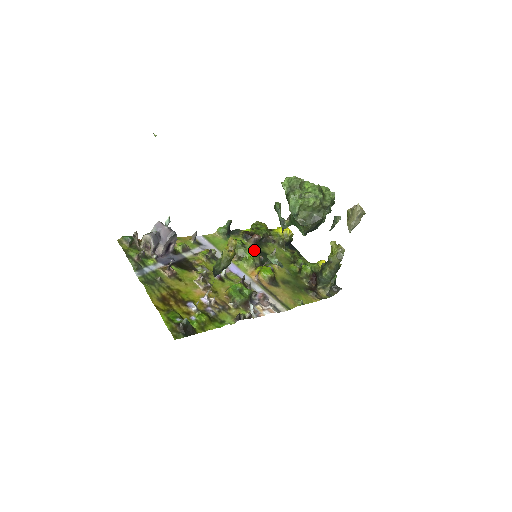
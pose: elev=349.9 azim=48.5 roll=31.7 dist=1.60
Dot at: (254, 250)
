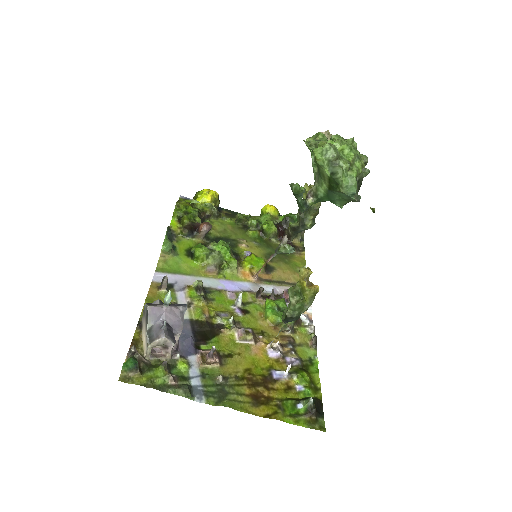
Dot at: (227, 247)
